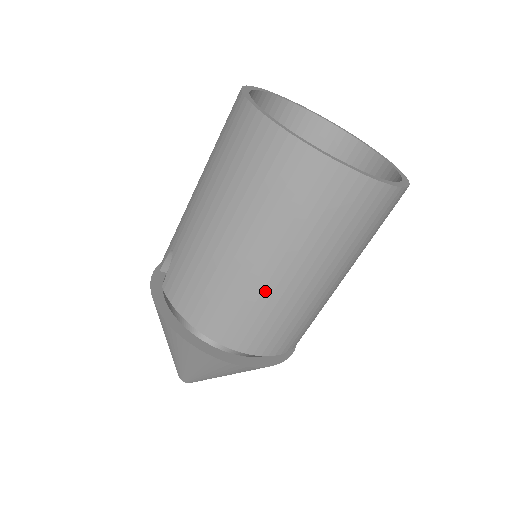
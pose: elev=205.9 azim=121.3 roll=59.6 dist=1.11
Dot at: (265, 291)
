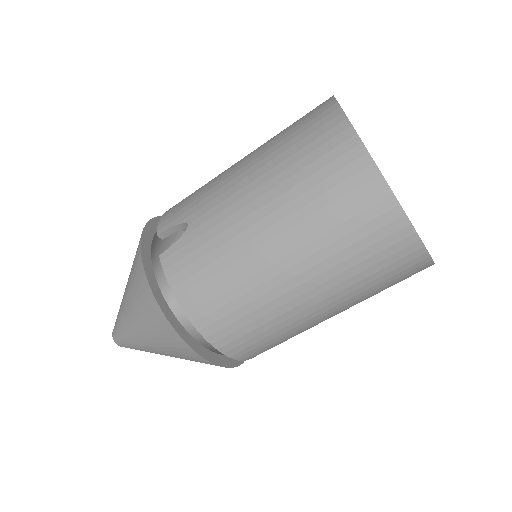
Dot at: (279, 309)
